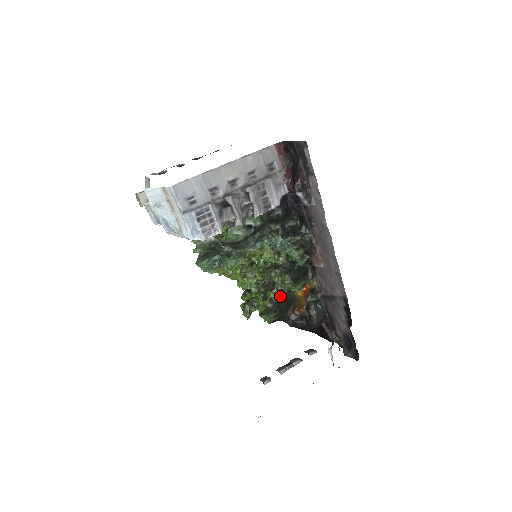
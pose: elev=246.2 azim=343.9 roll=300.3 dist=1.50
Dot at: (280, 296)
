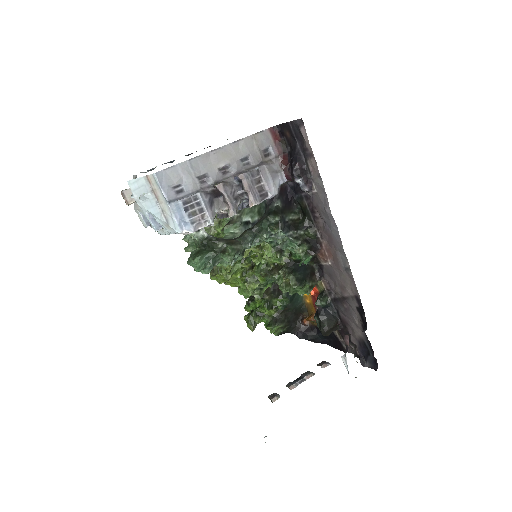
Dot at: (287, 304)
